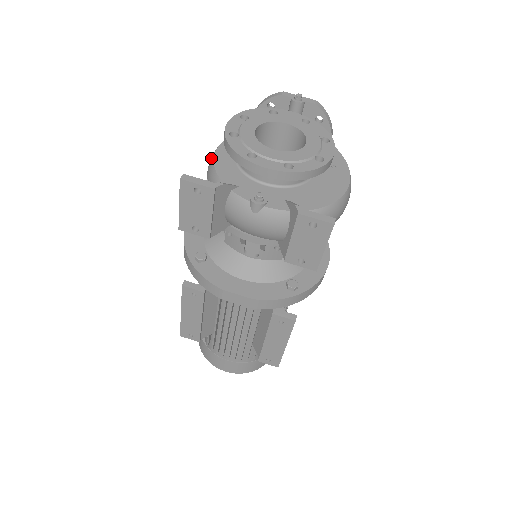
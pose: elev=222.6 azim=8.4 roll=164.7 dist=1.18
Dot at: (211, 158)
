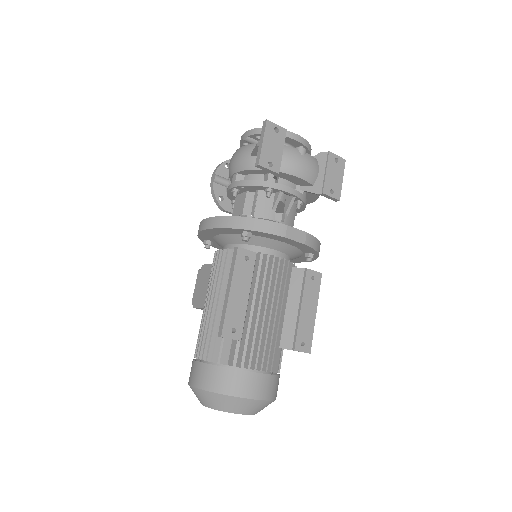
Dot at: (243, 148)
